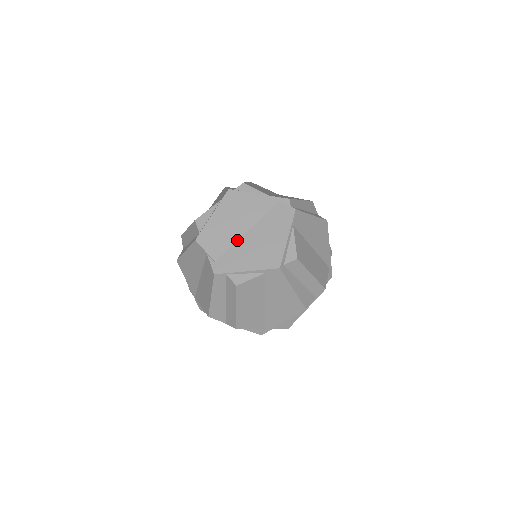
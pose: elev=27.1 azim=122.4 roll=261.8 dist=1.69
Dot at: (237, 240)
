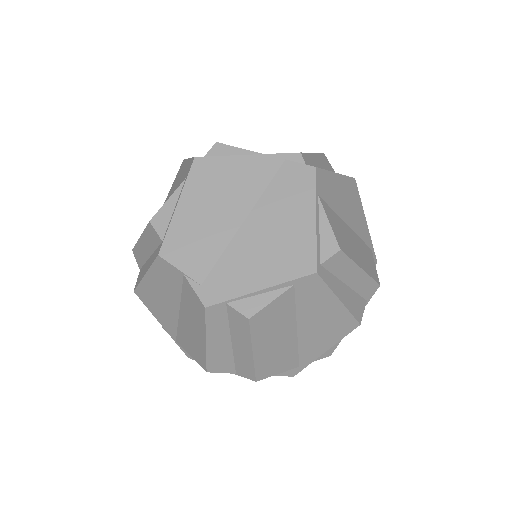
Dot at: (230, 240)
